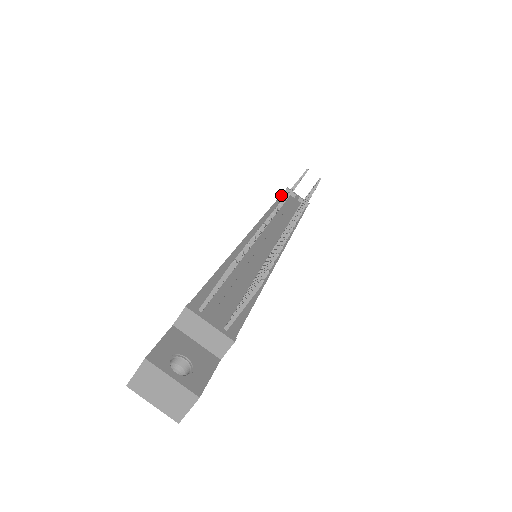
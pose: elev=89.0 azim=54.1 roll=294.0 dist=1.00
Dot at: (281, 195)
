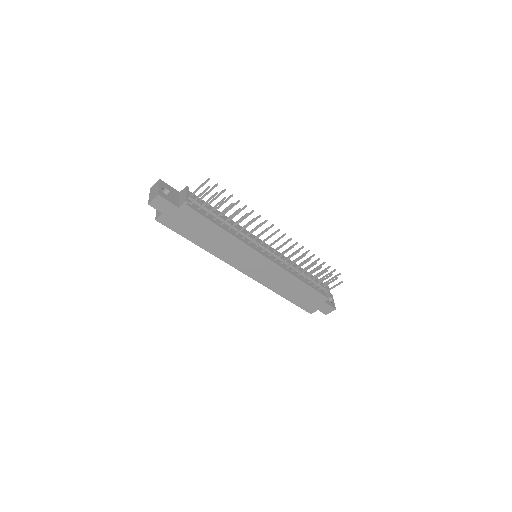
Dot at: occluded
